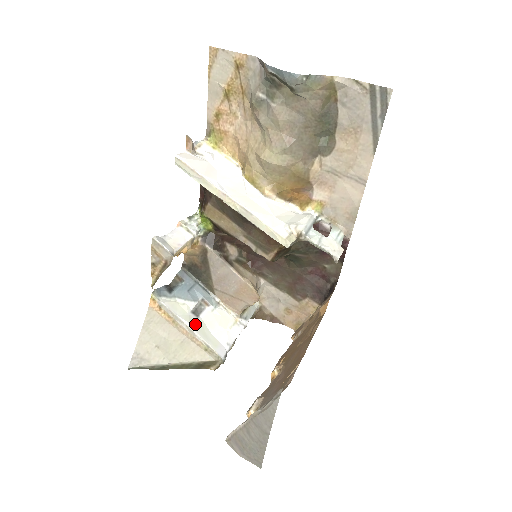
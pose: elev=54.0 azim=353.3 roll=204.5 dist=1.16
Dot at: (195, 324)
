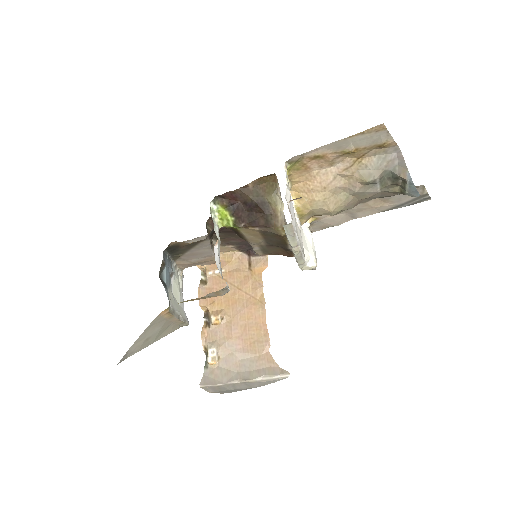
Dot at: occluded
